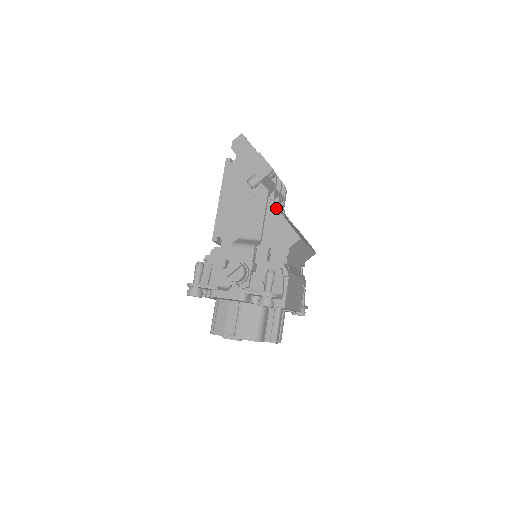
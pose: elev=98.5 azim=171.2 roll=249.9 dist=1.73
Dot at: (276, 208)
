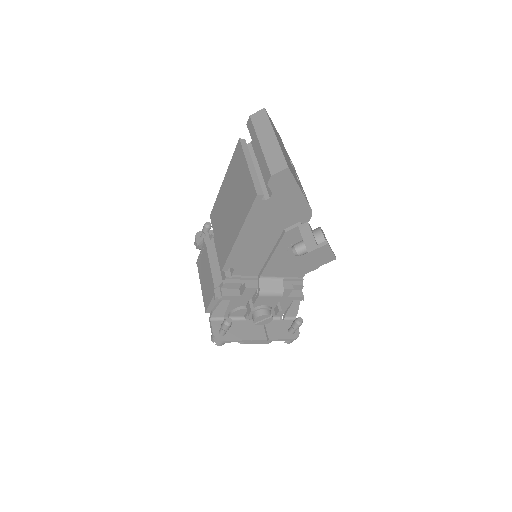
Dot at: occluded
